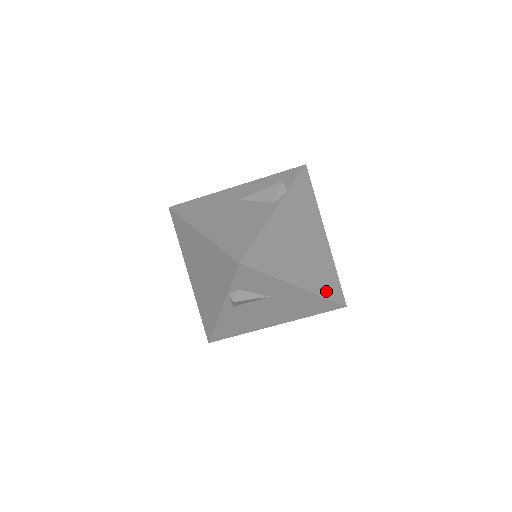
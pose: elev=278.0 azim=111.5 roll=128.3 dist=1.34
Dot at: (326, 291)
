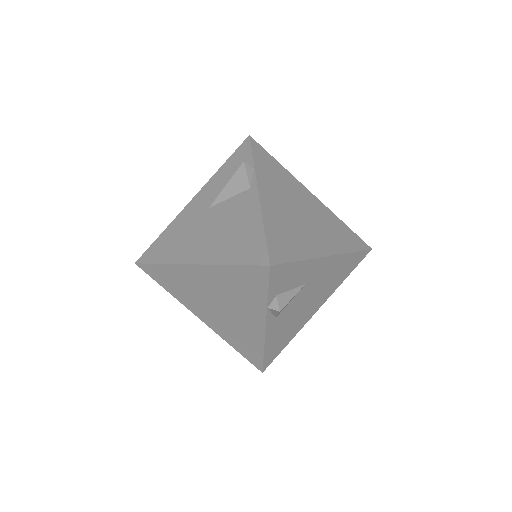
Dot at: (349, 245)
